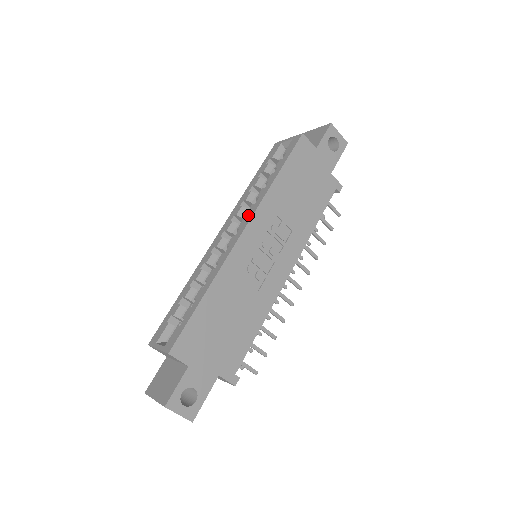
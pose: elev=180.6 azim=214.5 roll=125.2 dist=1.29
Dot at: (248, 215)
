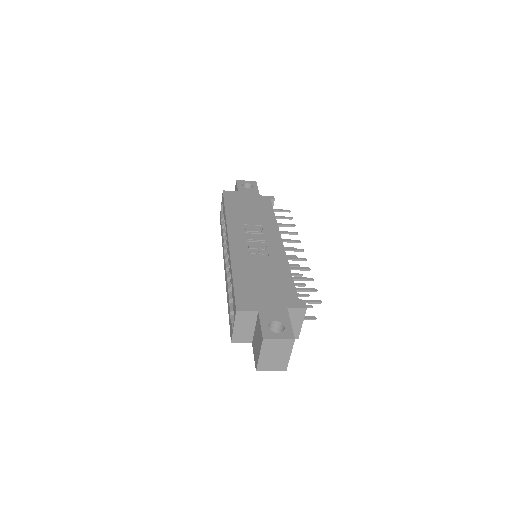
Dot at: (226, 235)
